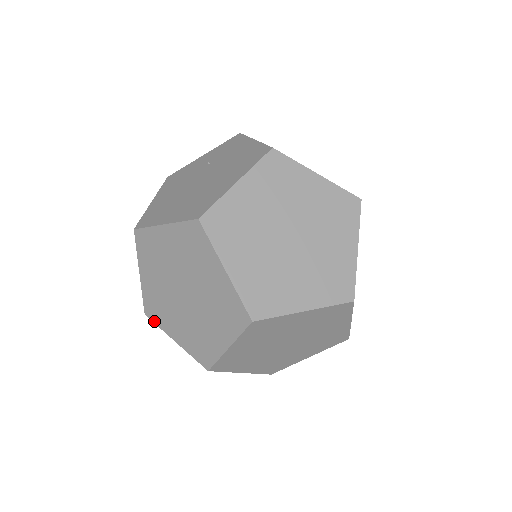
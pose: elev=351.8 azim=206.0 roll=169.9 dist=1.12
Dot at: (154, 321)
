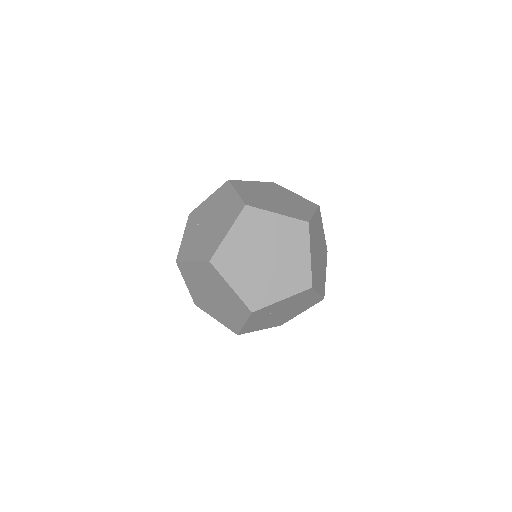
Dot at: (261, 307)
